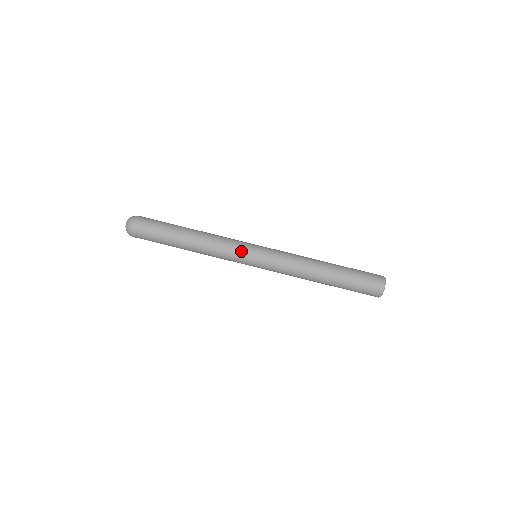
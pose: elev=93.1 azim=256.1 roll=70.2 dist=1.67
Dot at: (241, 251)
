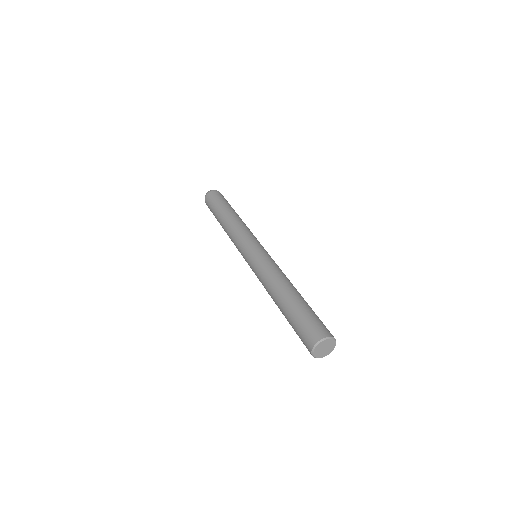
Dot at: occluded
